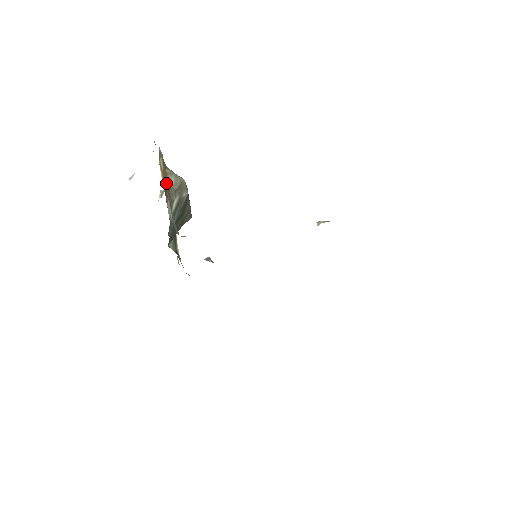
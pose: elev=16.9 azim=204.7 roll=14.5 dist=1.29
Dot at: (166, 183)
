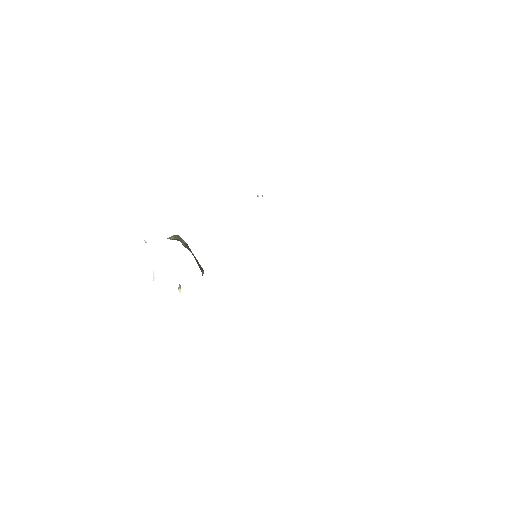
Dot at: (170, 239)
